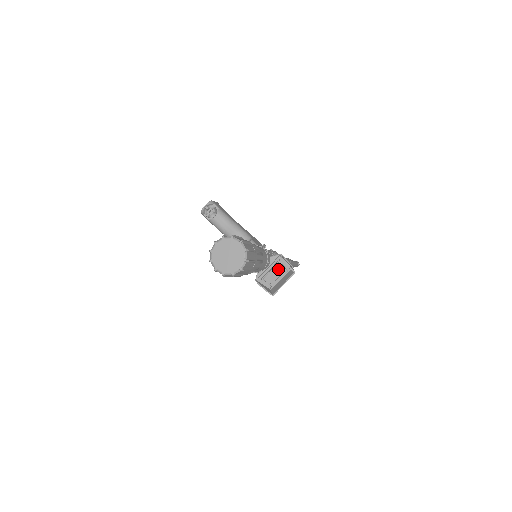
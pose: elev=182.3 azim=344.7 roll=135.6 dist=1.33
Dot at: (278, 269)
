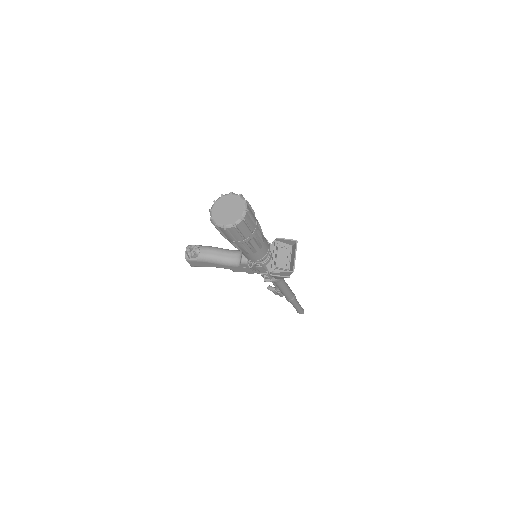
Dot at: (282, 251)
